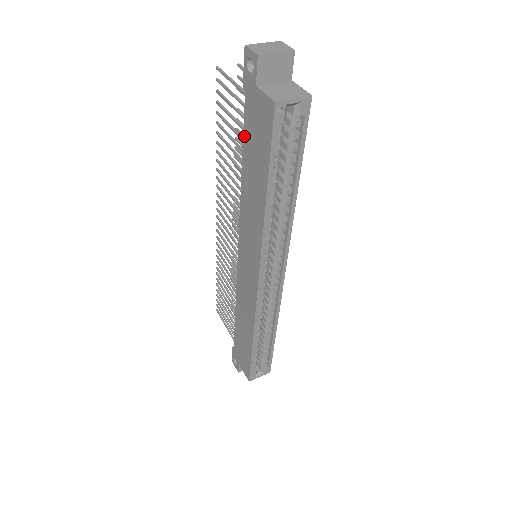
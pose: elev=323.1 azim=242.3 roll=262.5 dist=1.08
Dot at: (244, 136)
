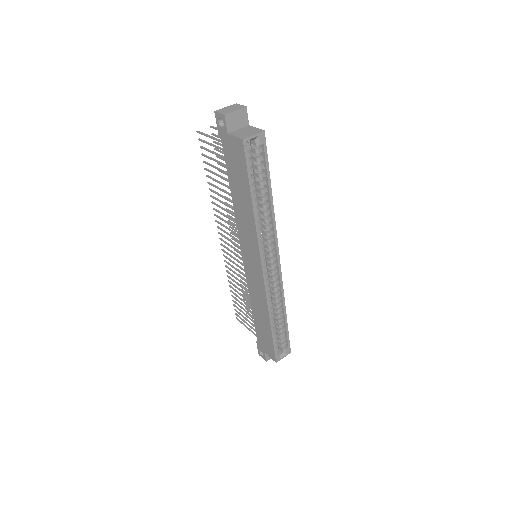
Dot at: (227, 169)
